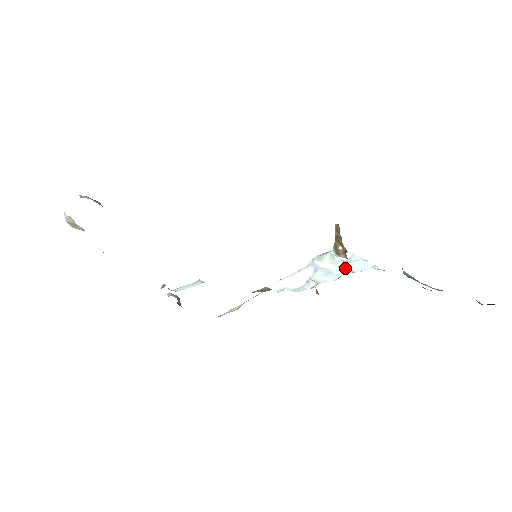
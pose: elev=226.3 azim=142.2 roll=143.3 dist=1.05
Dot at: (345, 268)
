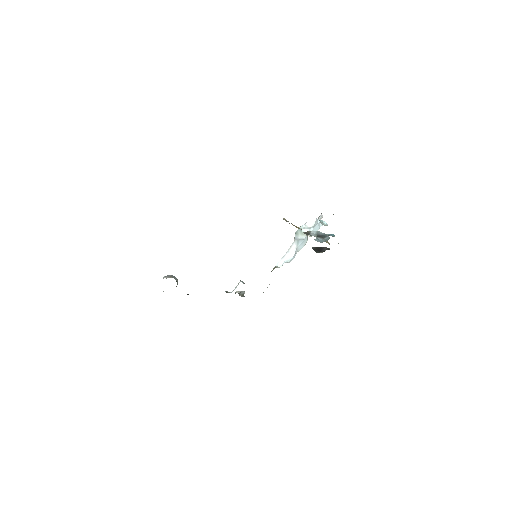
Dot at: (307, 235)
